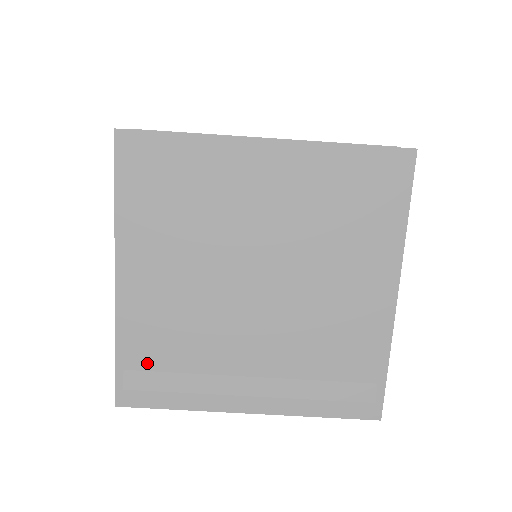
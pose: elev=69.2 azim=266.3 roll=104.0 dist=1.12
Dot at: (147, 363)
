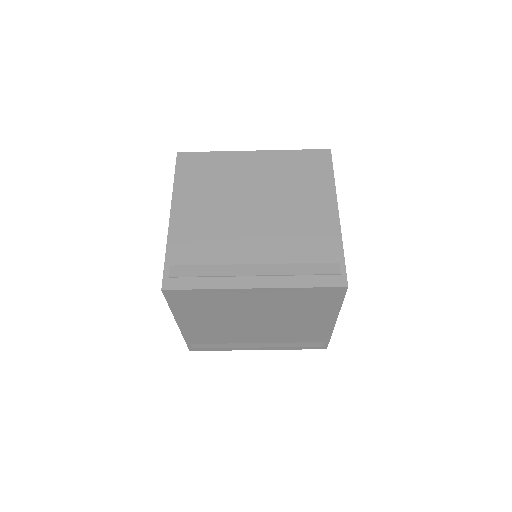
Dot at: (202, 342)
